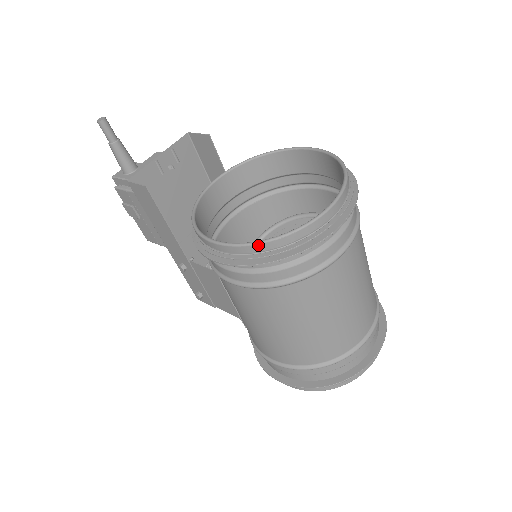
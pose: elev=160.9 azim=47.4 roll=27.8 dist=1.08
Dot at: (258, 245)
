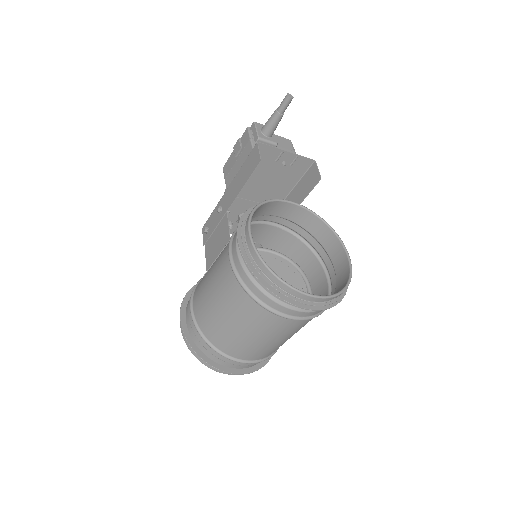
Dot at: (264, 265)
